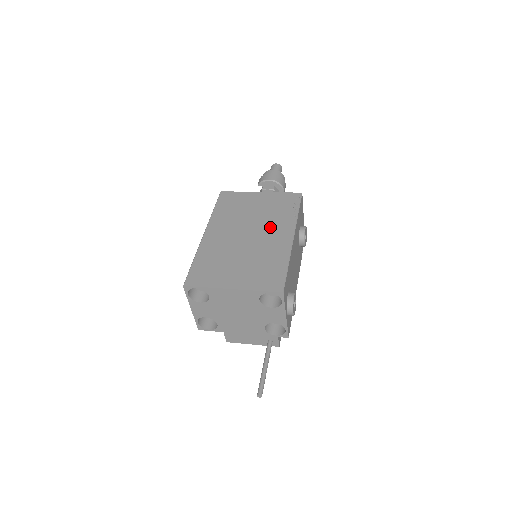
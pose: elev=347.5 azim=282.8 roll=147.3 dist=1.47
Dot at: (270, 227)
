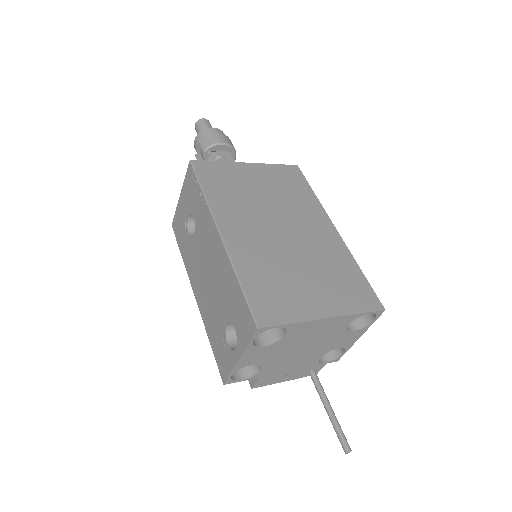
Dot at: (300, 216)
